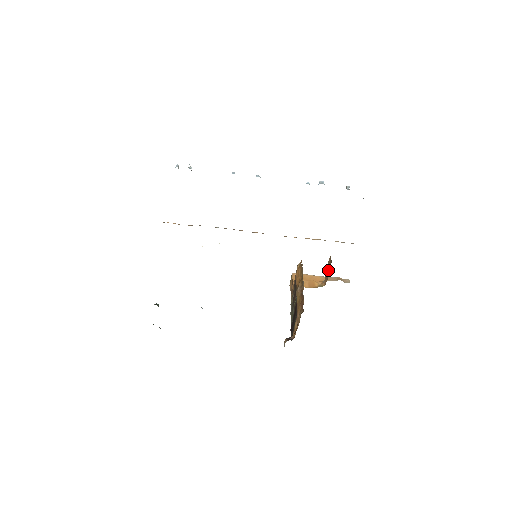
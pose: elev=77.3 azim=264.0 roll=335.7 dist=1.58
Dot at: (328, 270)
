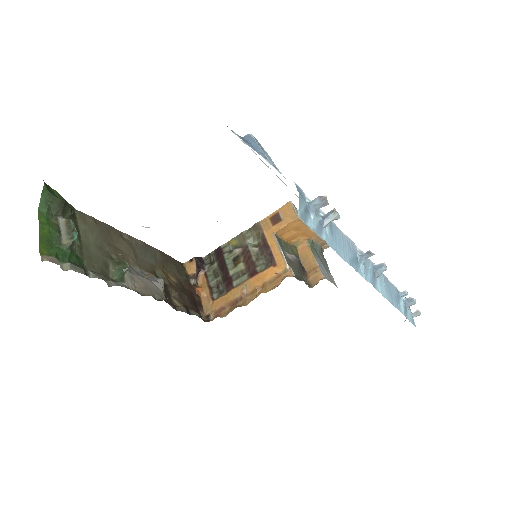
Dot at: (309, 266)
